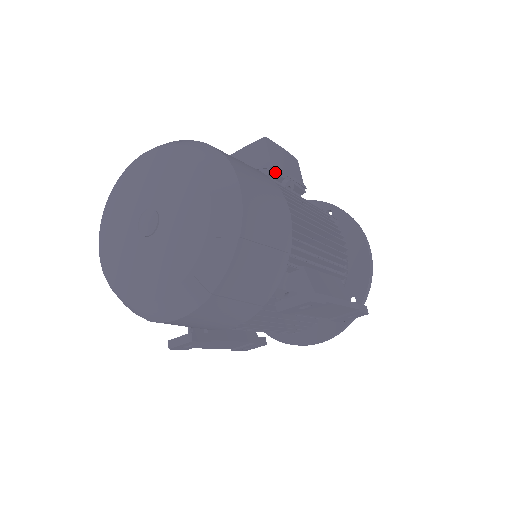
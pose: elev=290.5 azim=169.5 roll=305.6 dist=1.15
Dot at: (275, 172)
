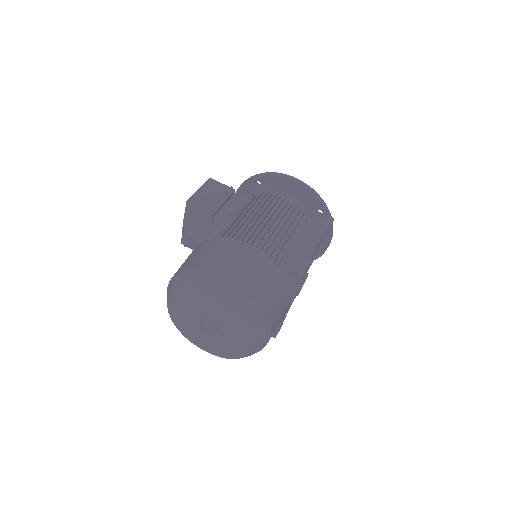
Dot at: (214, 212)
